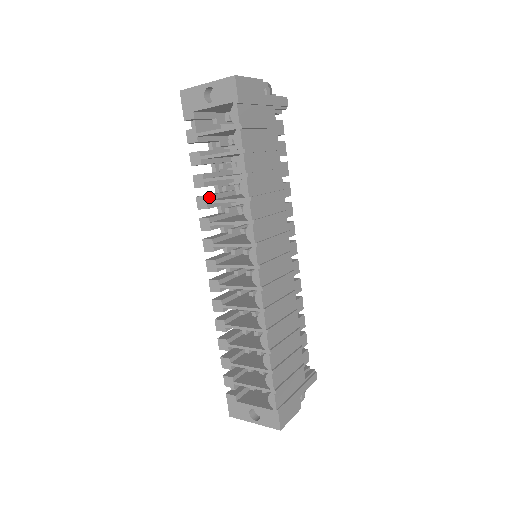
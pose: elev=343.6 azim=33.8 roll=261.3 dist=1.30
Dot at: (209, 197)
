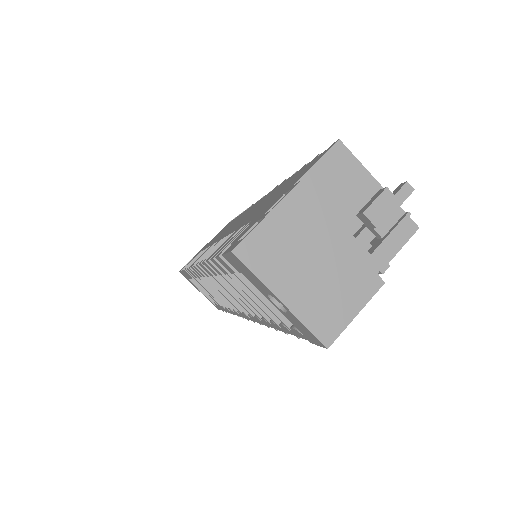
Dot at: occluded
